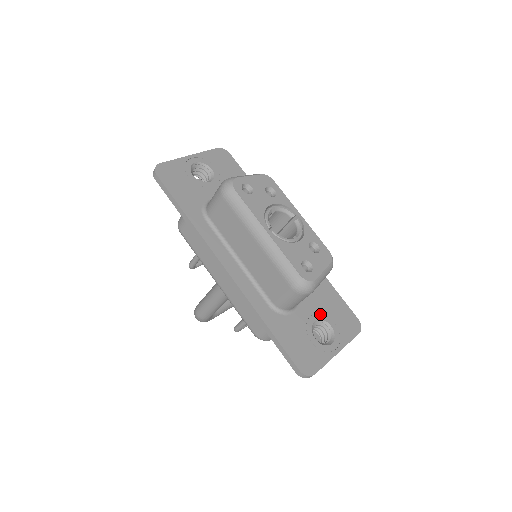
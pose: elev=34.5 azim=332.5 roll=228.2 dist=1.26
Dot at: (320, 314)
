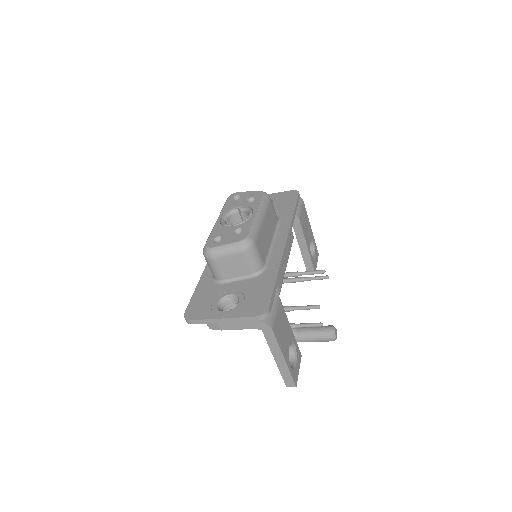
Dot at: (240, 292)
